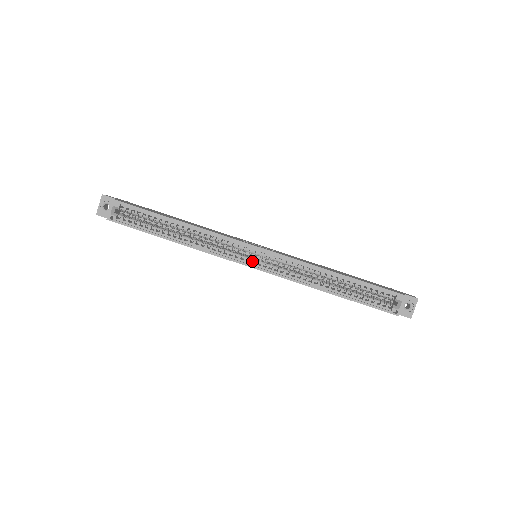
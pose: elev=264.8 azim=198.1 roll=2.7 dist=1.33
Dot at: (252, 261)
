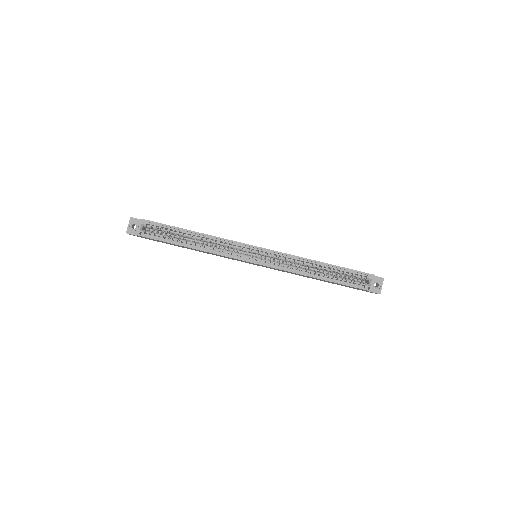
Dot at: occluded
